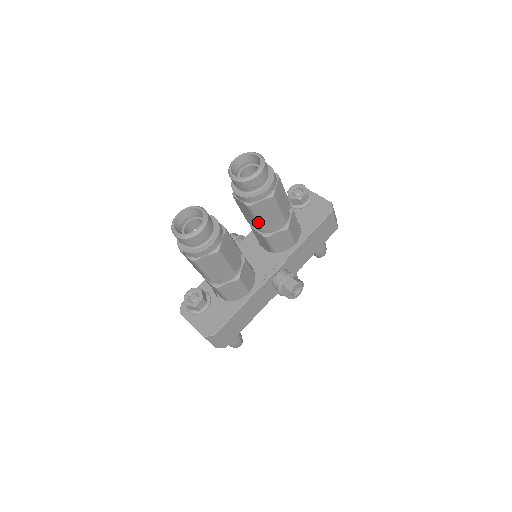
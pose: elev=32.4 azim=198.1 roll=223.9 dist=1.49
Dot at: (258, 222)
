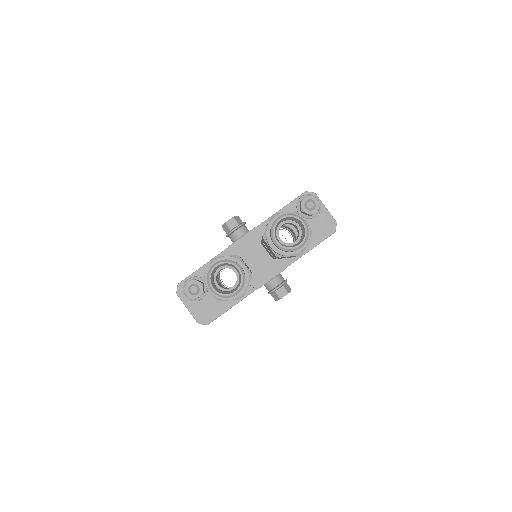
Dot at: occluded
